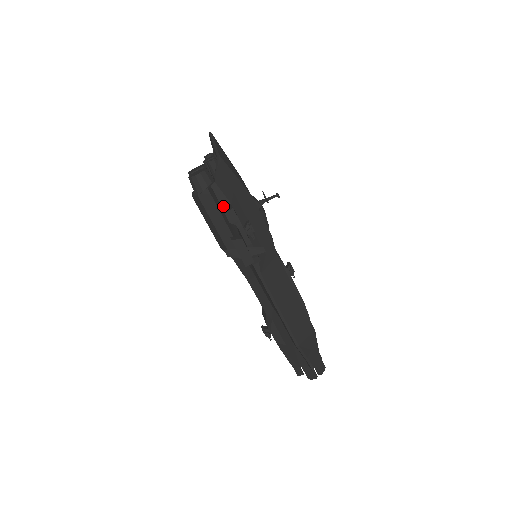
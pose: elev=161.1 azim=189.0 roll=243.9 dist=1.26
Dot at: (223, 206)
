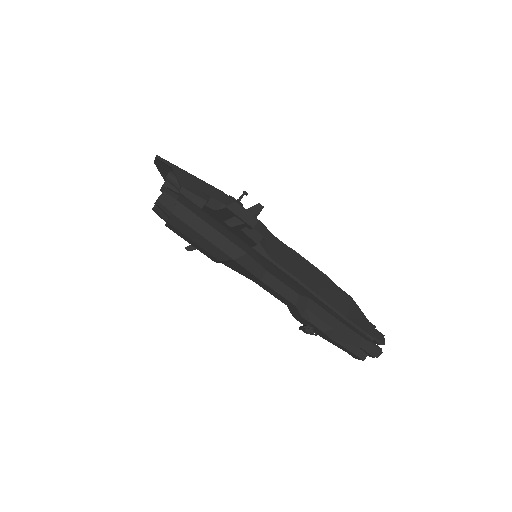
Dot at: (201, 206)
